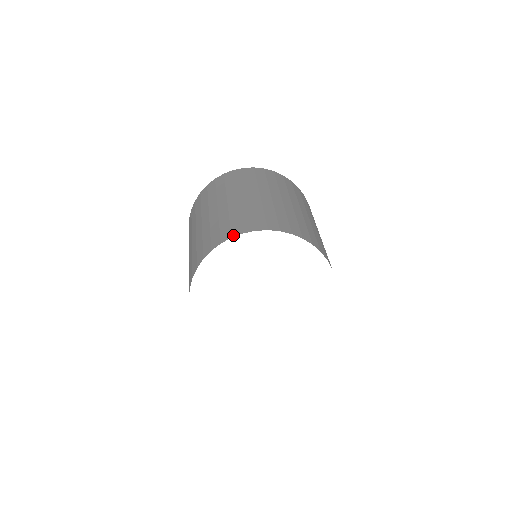
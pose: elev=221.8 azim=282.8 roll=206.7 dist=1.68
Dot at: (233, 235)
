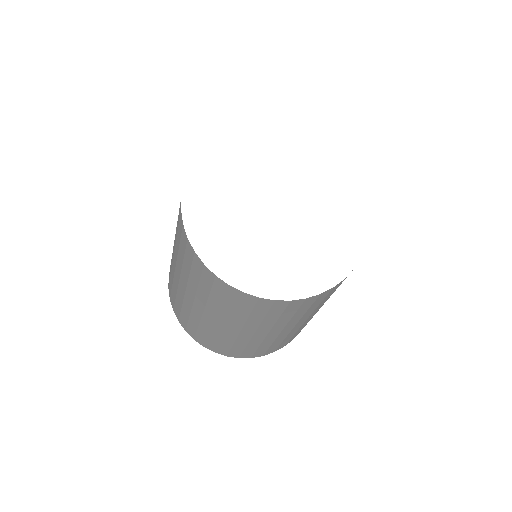
Dot at: occluded
